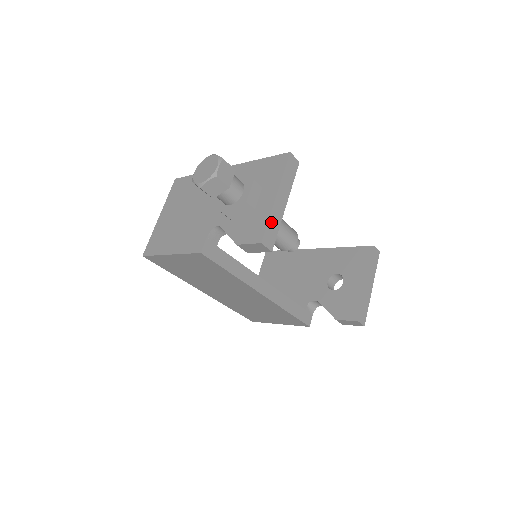
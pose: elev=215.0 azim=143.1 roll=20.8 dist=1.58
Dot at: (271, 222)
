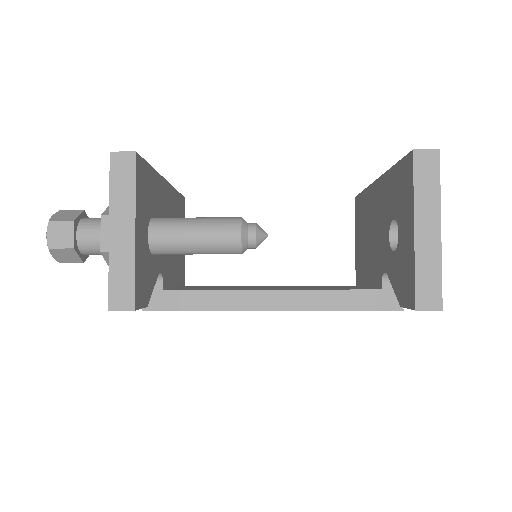
Dot at: (115, 272)
